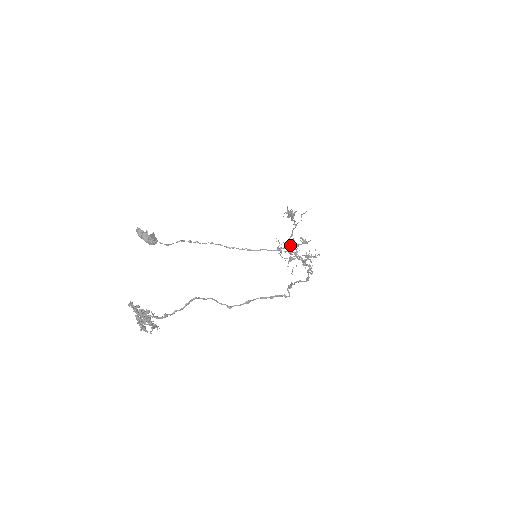
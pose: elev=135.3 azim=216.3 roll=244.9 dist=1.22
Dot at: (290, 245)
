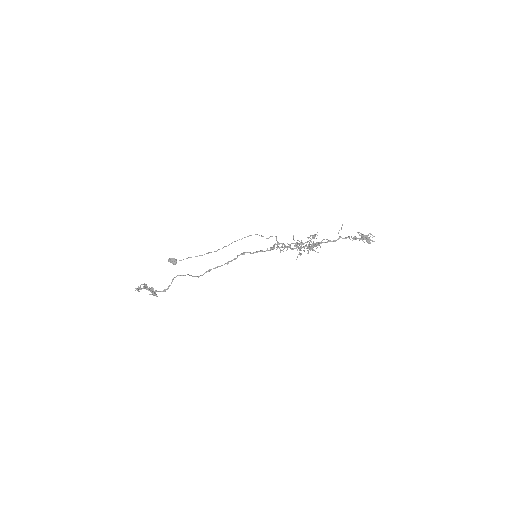
Dot at: (301, 244)
